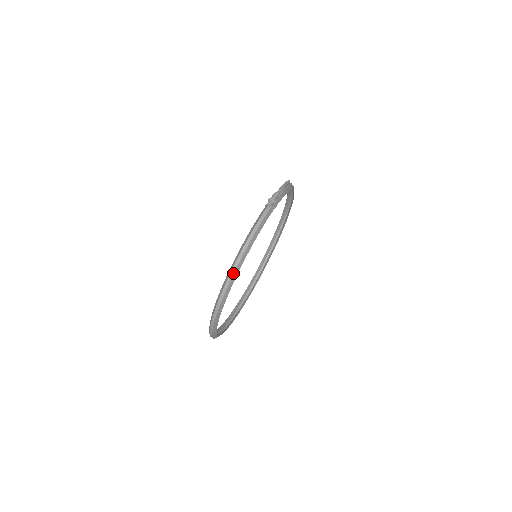
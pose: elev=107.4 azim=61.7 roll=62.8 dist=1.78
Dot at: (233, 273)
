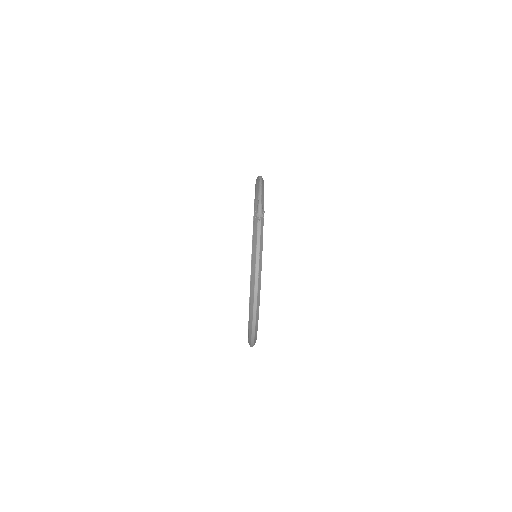
Dot at: (256, 298)
